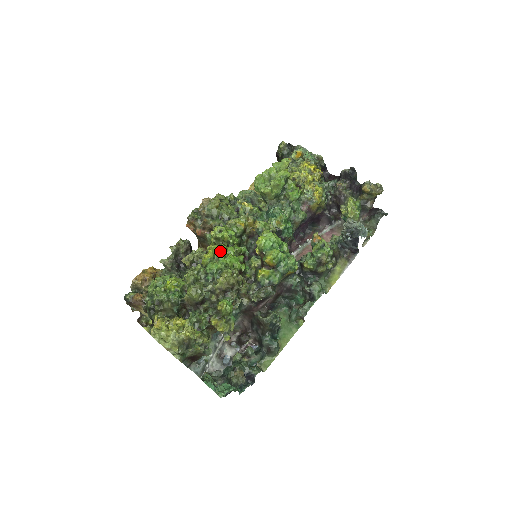
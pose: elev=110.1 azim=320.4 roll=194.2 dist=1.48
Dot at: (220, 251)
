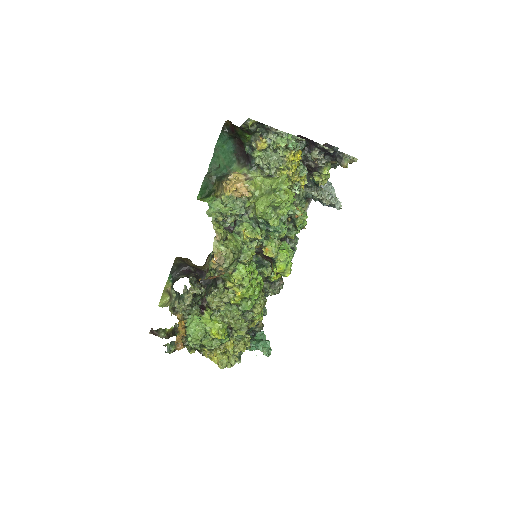
Dot at: (251, 293)
